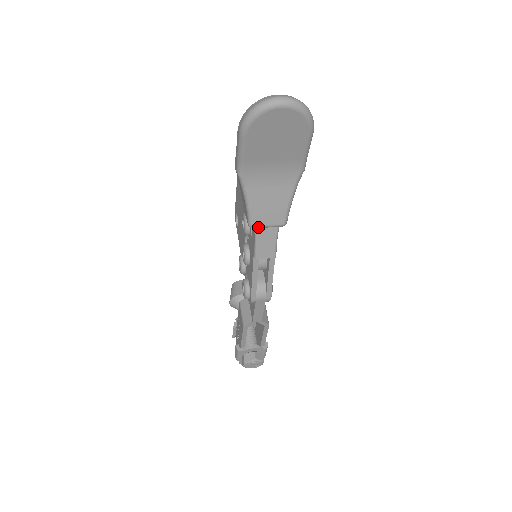
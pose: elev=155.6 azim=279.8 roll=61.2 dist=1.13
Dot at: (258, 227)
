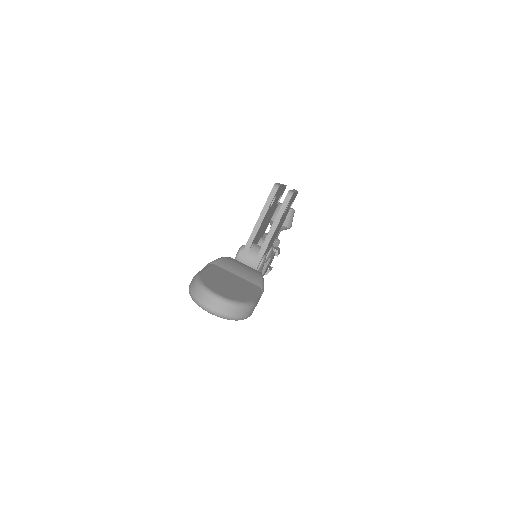
Dot at: occluded
